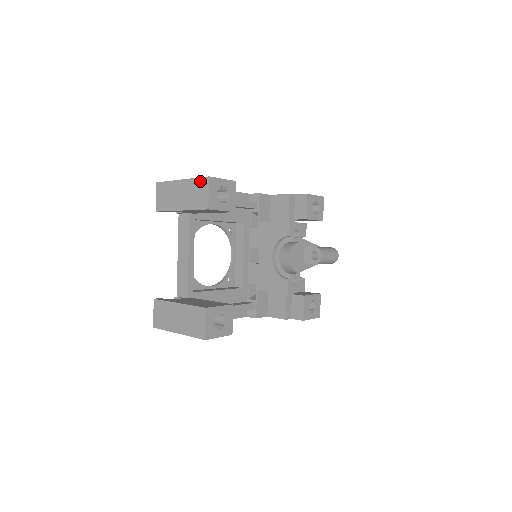
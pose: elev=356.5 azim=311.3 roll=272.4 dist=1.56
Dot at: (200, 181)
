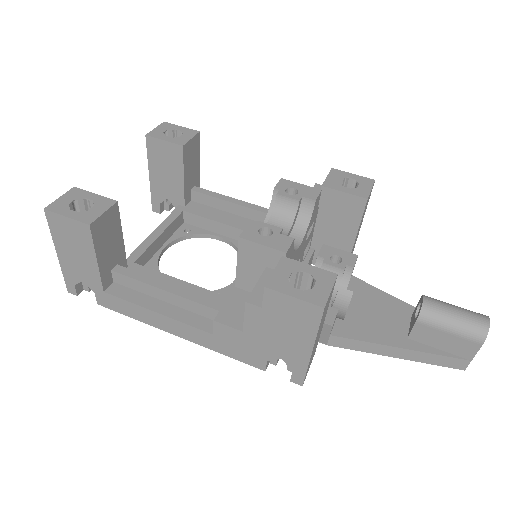
Dot at: occluded
